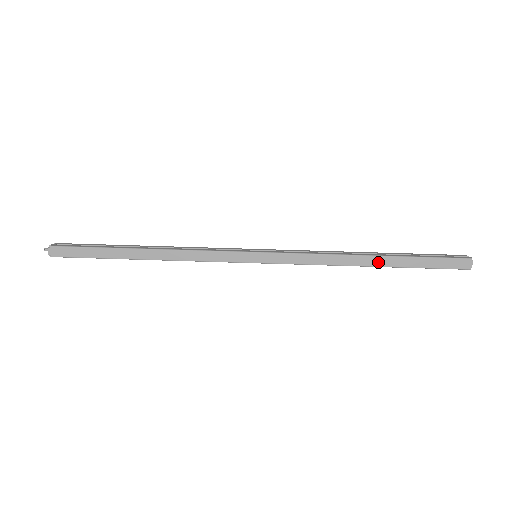
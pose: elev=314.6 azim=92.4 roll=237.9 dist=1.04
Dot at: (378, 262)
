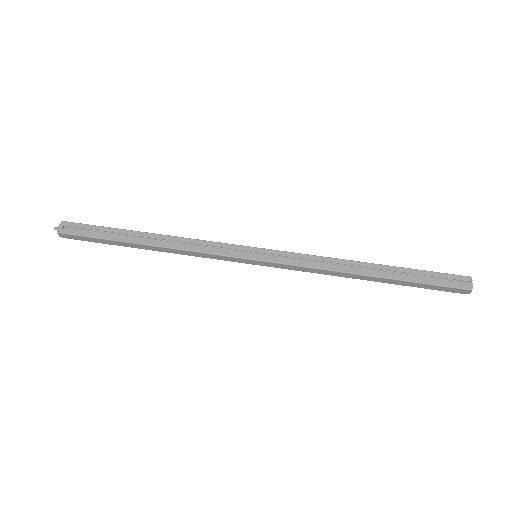
Dot at: (375, 280)
